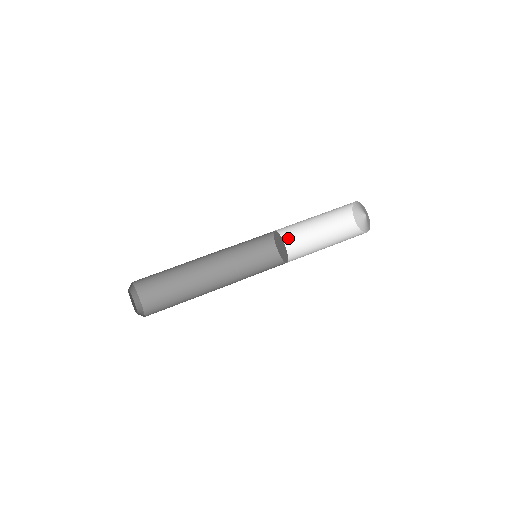
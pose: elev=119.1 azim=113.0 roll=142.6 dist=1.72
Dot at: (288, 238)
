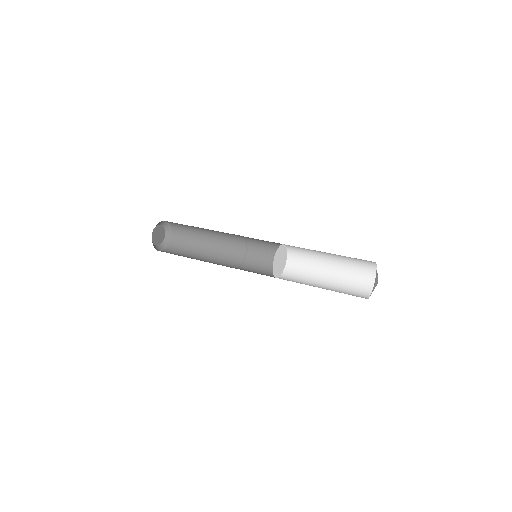
Dot at: (300, 259)
